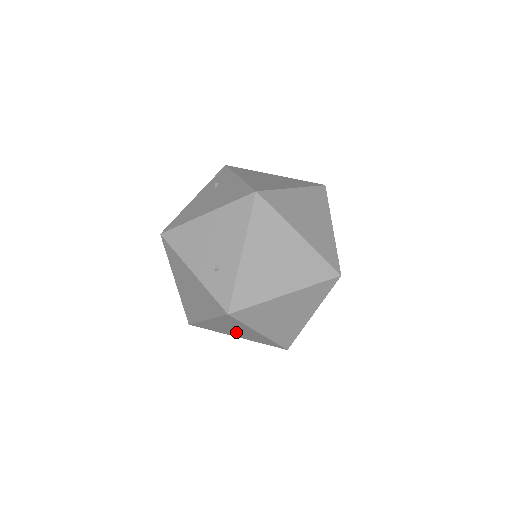
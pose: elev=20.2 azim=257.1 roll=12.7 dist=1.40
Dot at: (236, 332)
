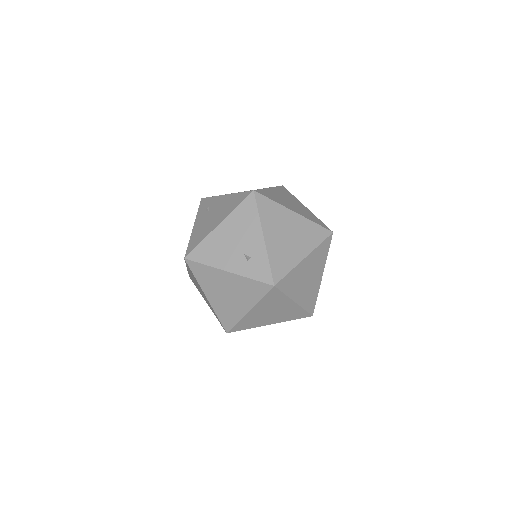
Dot at: (272, 315)
